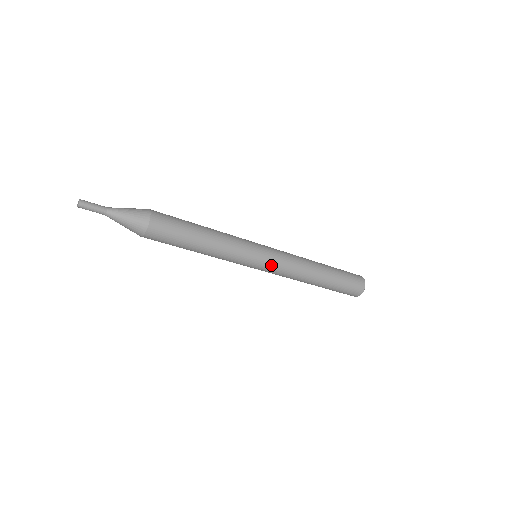
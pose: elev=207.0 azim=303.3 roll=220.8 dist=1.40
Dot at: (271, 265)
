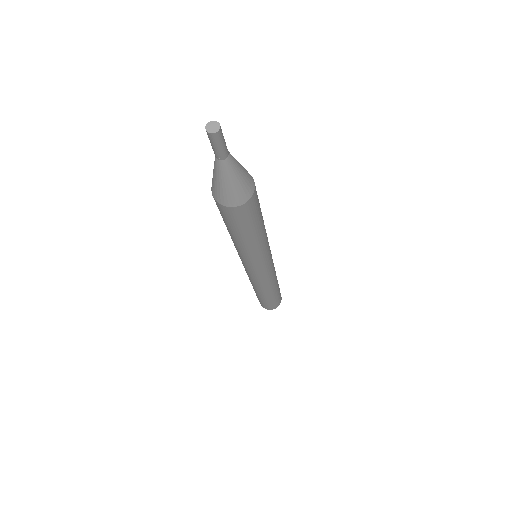
Dot at: (272, 261)
